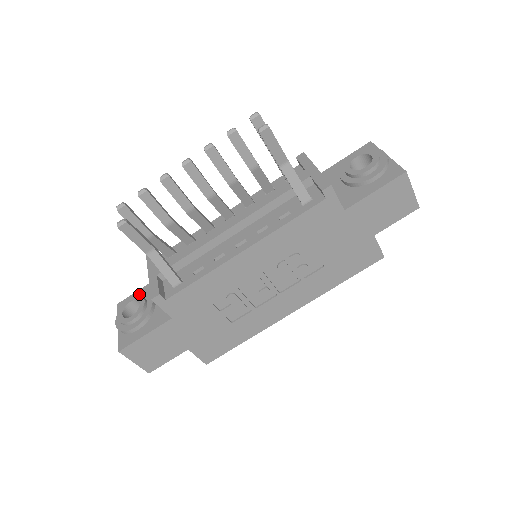
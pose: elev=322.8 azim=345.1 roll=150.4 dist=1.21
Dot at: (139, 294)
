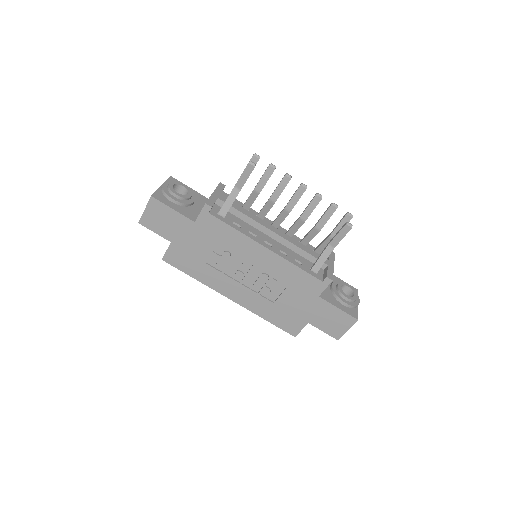
Dot at: (190, 189)
